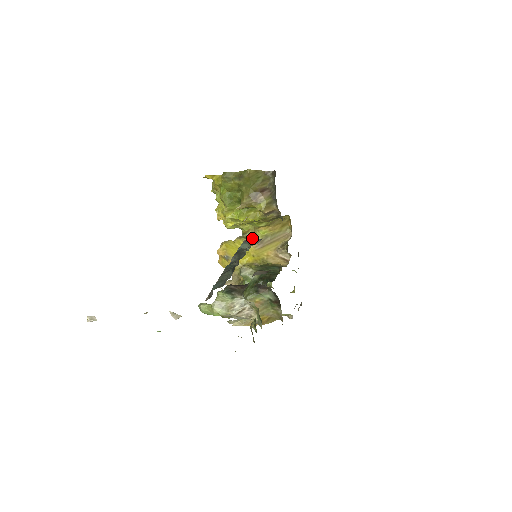
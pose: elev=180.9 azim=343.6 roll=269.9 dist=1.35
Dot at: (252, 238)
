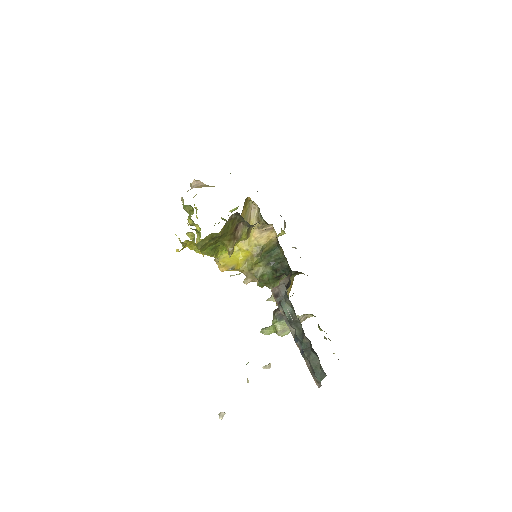
Dot at: occluded
